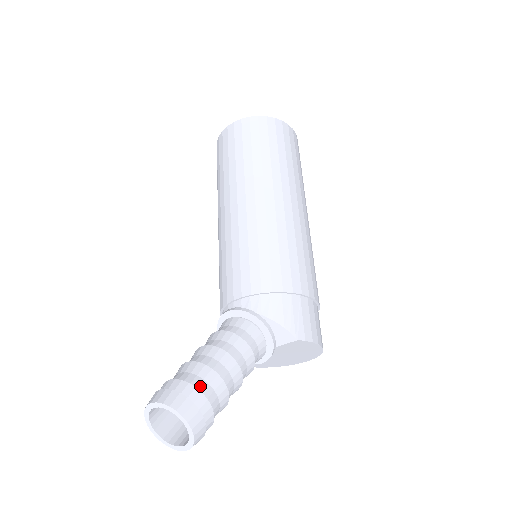
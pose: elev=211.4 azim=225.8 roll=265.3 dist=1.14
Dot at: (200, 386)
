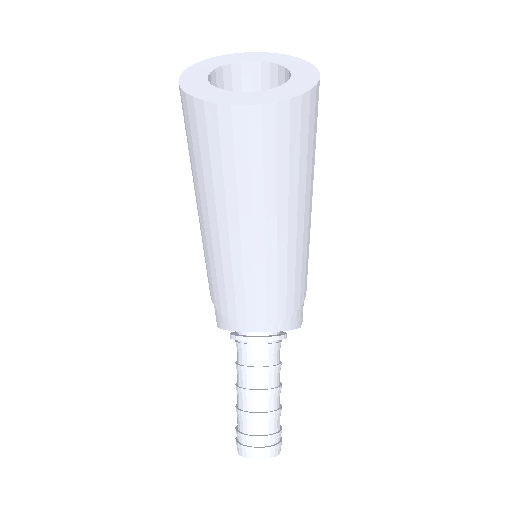
Dot at: (278, 427)
